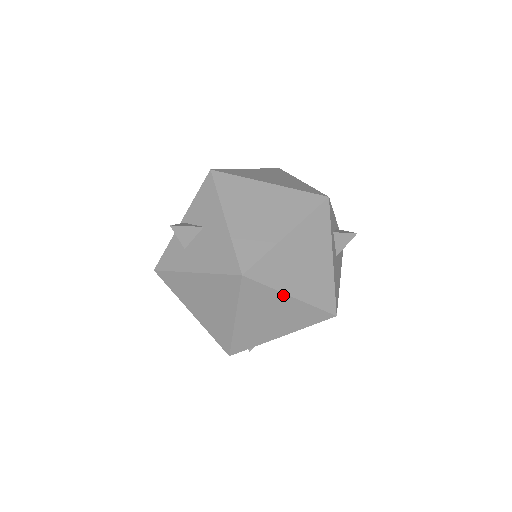
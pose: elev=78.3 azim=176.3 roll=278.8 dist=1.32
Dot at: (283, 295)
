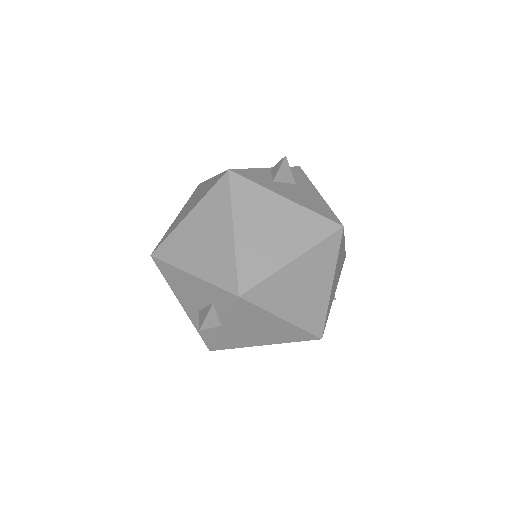
Dot at: (332, 276)
